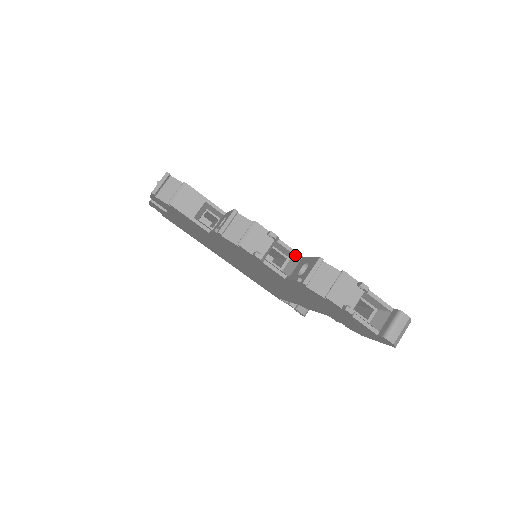
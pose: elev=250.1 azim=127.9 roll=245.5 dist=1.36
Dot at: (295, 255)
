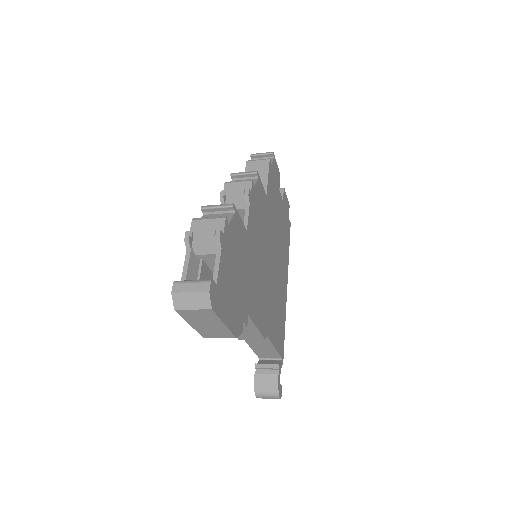
Dot at: (244, 224)
